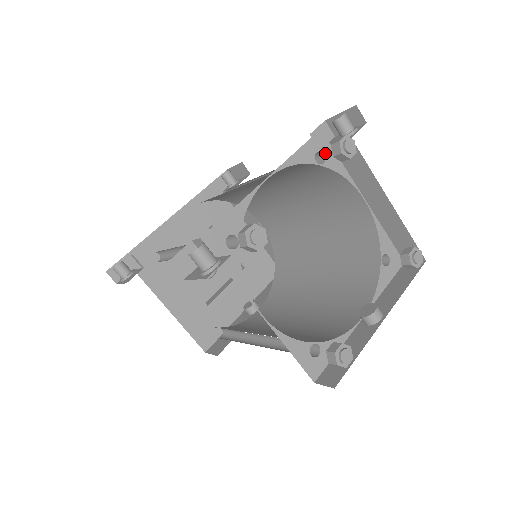
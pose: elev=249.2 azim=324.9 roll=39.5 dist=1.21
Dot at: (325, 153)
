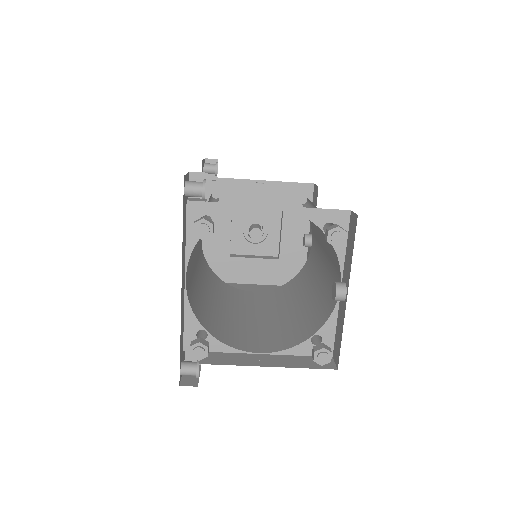
Dot at: (206, 213)
